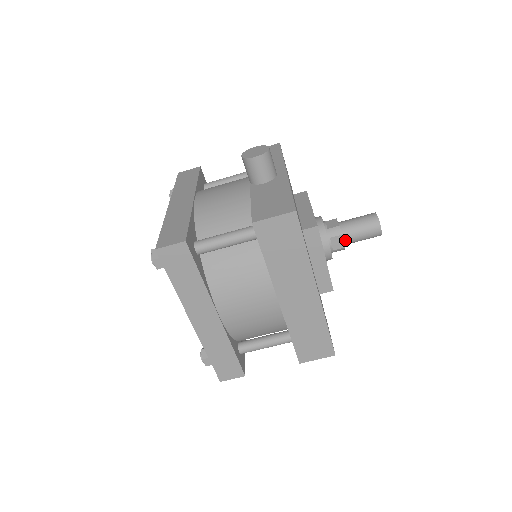
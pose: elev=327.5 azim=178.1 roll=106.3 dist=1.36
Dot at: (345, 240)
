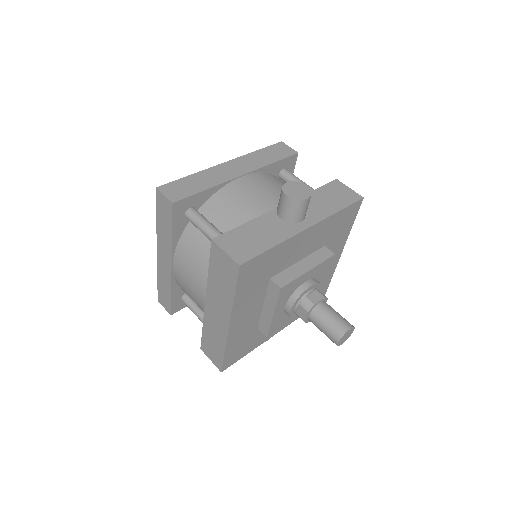
Dot at: (310, 318)
